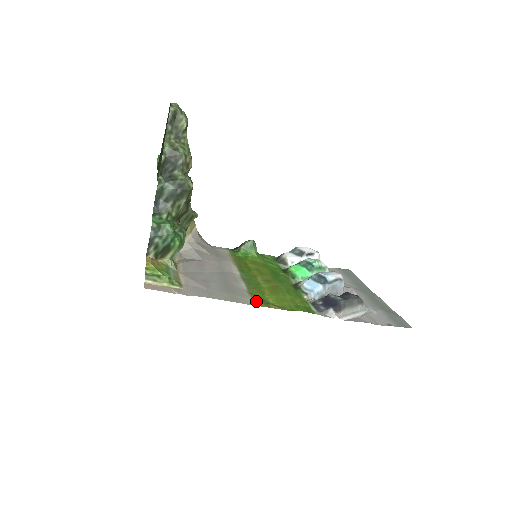
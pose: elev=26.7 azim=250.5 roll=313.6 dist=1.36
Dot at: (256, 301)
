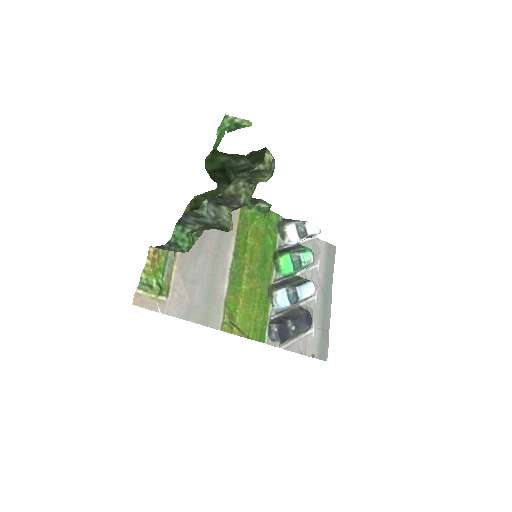
Dot at: (225, 322)
